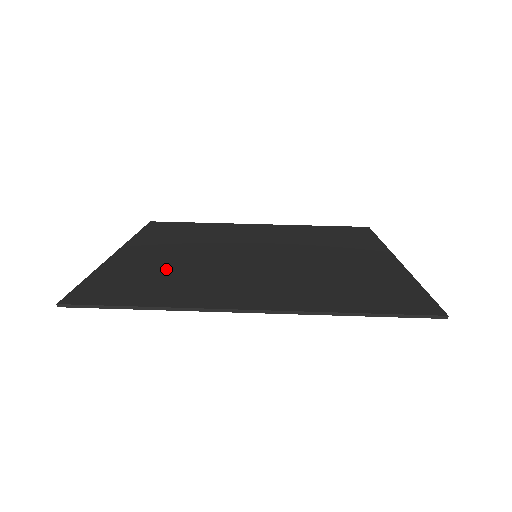
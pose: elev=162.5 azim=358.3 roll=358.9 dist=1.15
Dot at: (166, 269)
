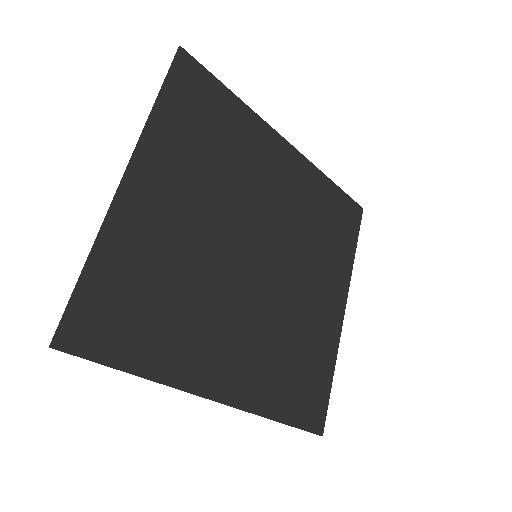
Dot at: (170, 271)
